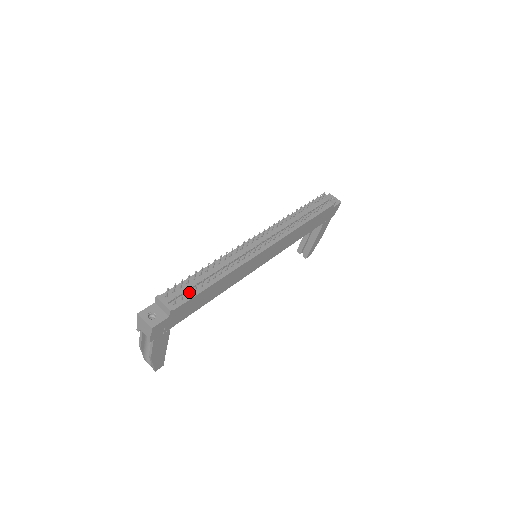
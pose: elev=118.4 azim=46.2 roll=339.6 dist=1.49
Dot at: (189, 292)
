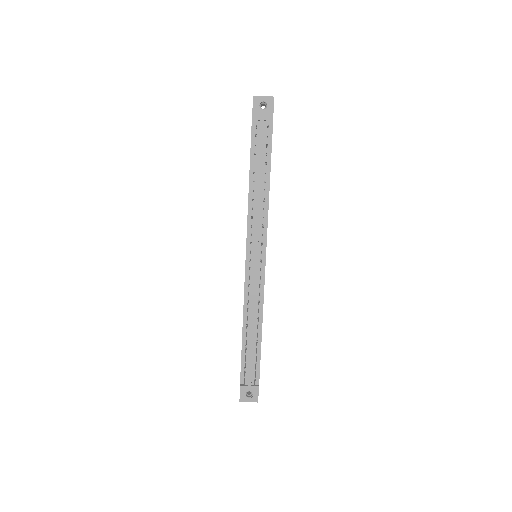
Dot at: (256, 367)
